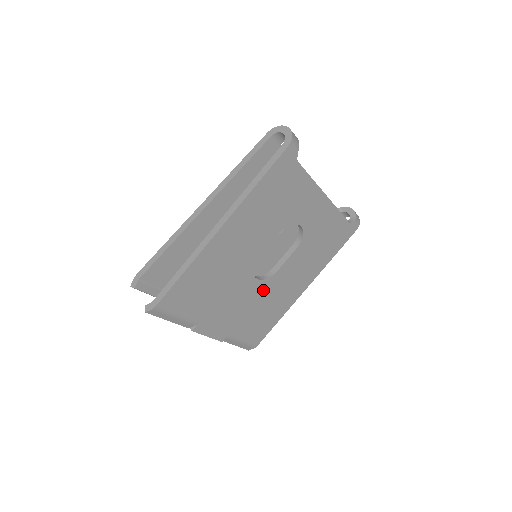
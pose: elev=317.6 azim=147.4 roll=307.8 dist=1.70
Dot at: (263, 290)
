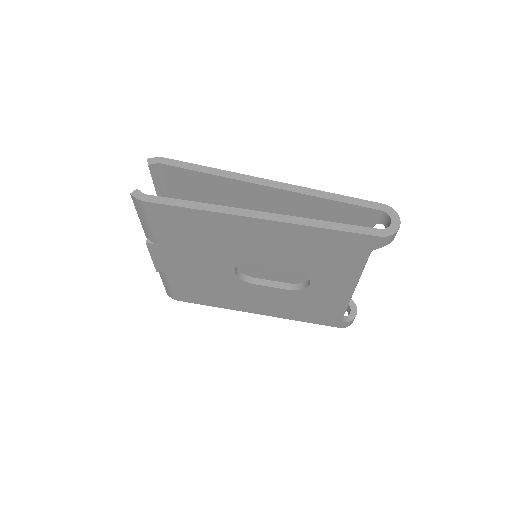
Dot at: (228, 281)
